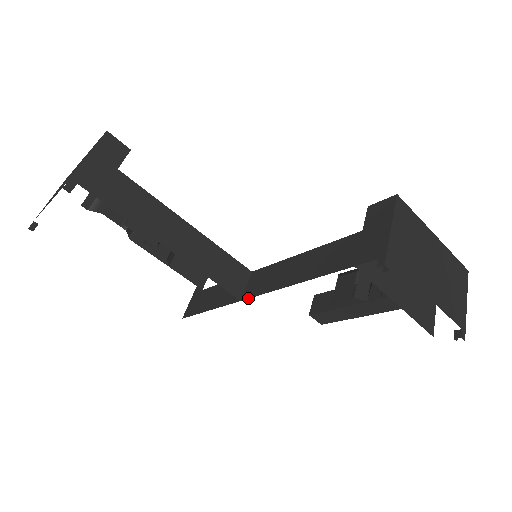
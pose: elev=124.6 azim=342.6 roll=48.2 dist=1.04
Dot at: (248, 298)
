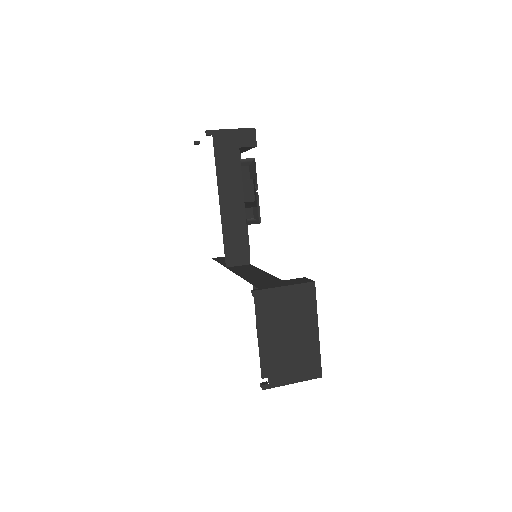
Dot at: (228, 268)
